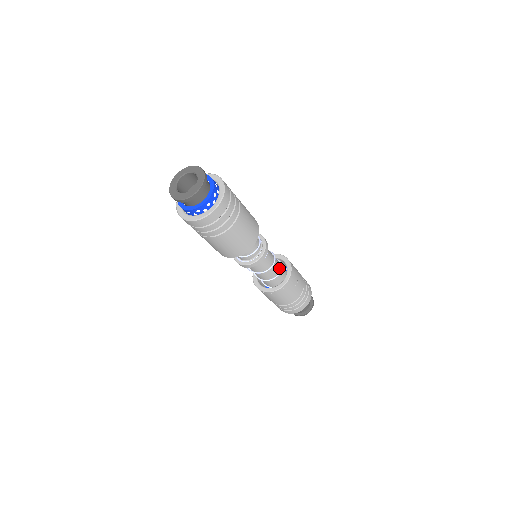
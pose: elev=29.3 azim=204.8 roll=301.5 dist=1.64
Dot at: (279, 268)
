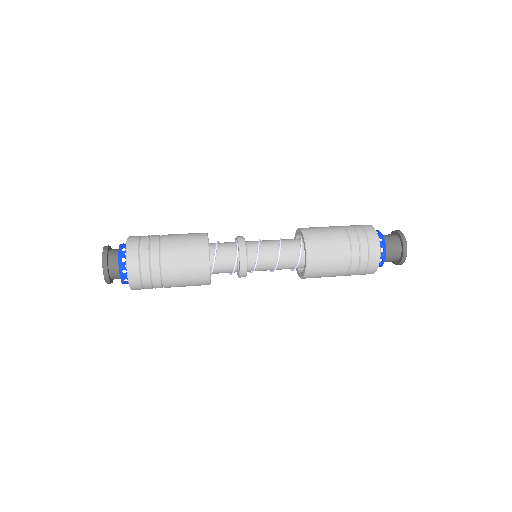
Dot at: (290, 268)
